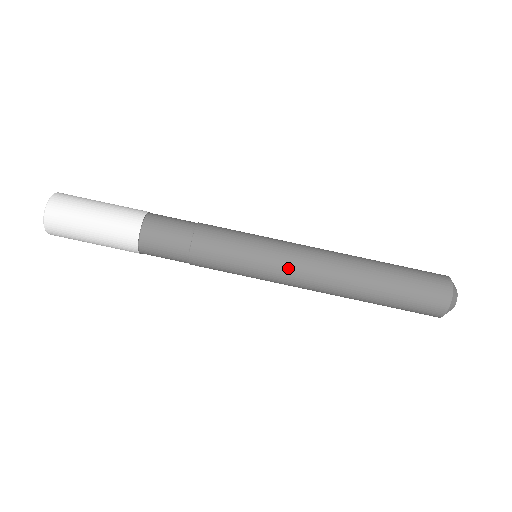
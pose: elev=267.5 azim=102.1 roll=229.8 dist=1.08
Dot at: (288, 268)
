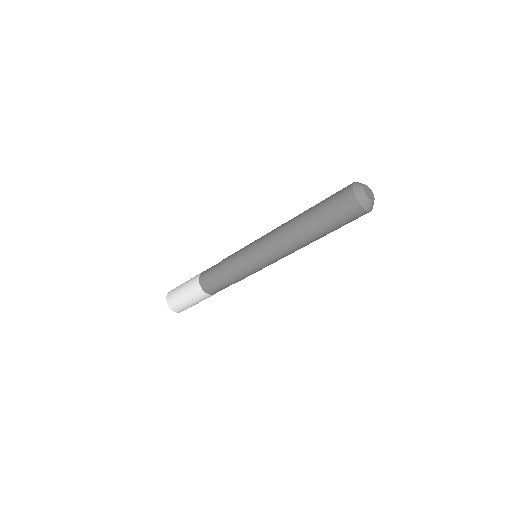
Dot at: occluded
